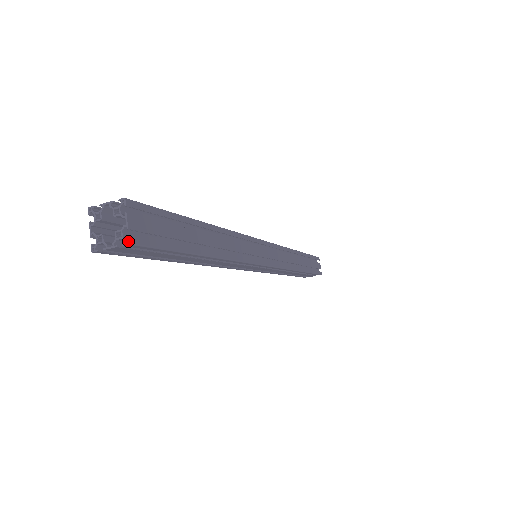
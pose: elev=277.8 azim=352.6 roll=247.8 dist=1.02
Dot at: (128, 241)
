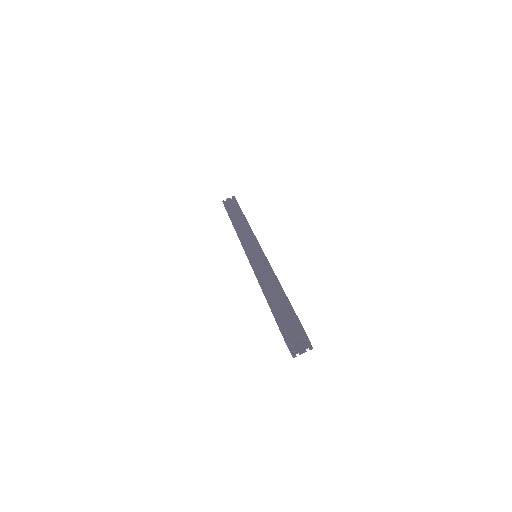
Dot at: (312, 348)
